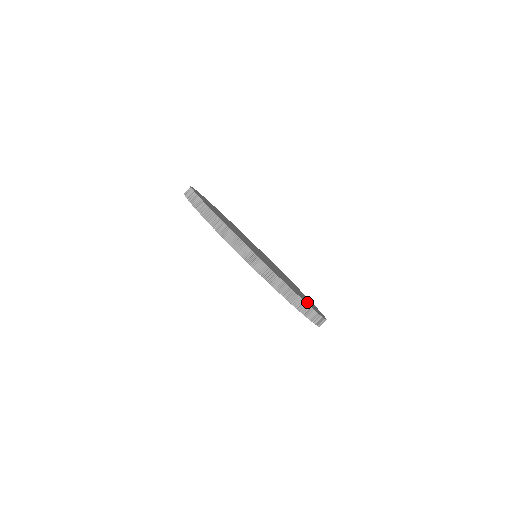
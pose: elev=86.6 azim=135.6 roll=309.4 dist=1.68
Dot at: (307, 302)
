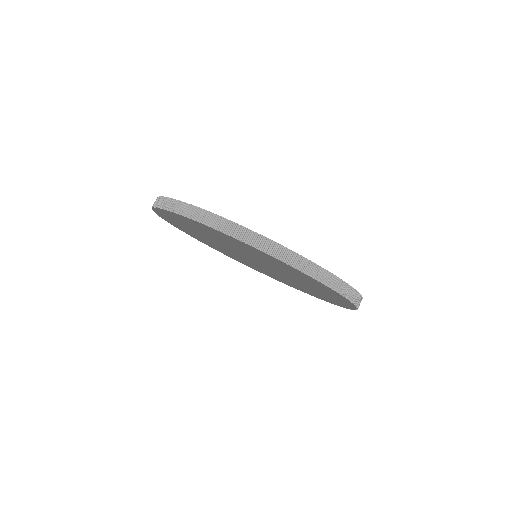
Dot at: occluded
